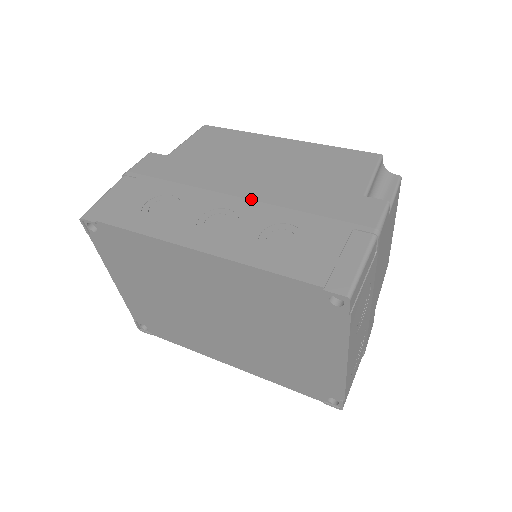
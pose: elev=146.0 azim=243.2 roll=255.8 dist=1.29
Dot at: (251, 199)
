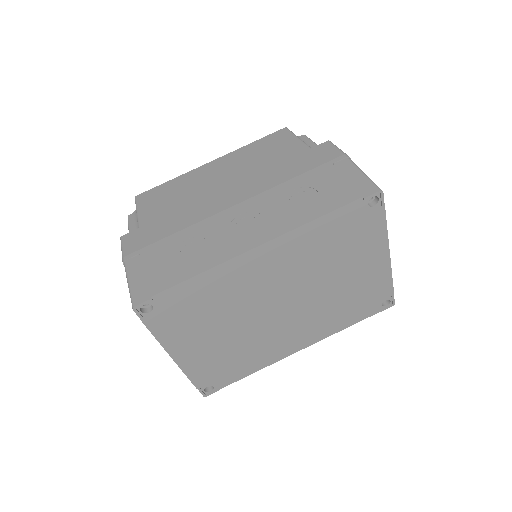
Dot at: (247, 199)
